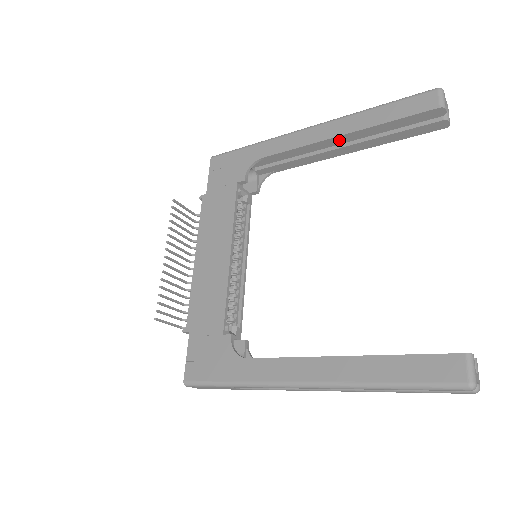
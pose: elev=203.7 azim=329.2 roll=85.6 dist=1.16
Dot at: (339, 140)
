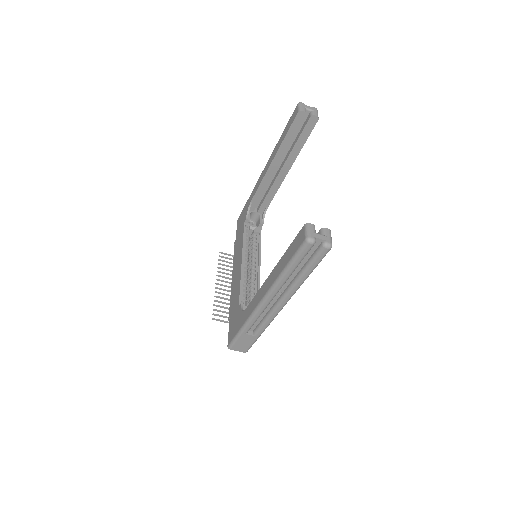
Dot at: (275, 165)
